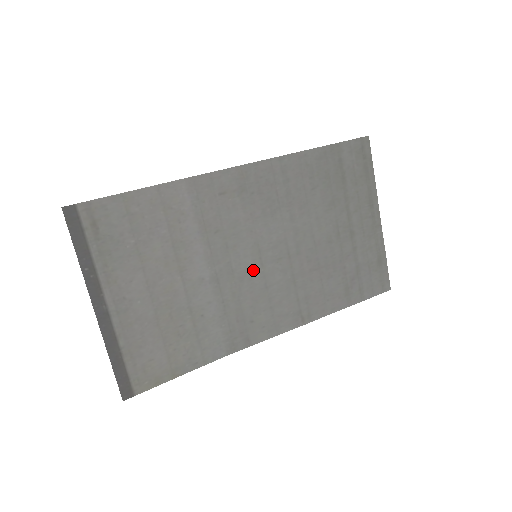
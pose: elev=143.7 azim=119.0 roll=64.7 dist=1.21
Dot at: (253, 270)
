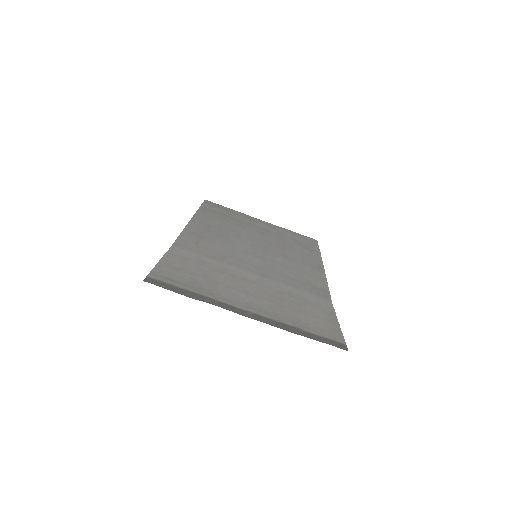
Dot at: (266, 263)
